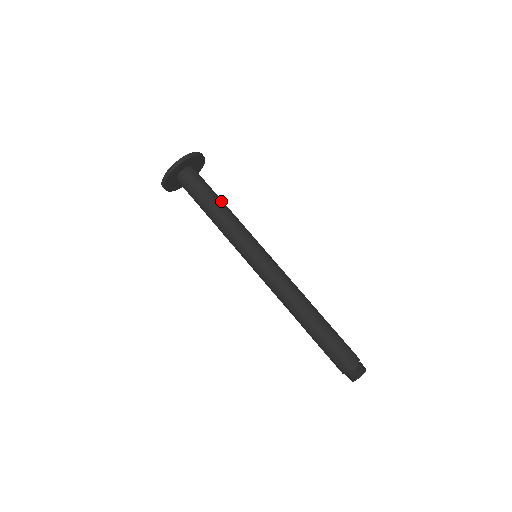
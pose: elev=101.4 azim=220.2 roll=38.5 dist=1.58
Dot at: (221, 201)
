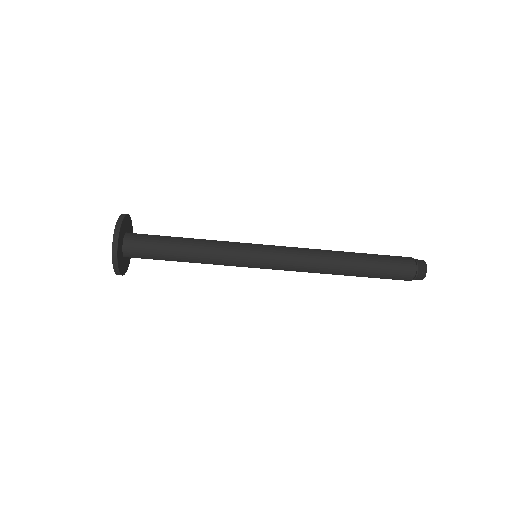
Dot at: (183, 238)
